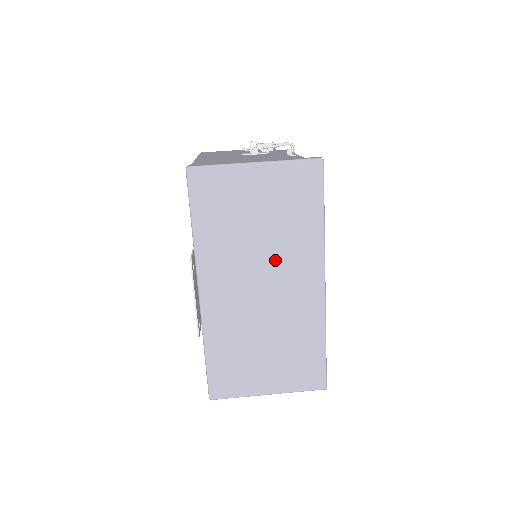
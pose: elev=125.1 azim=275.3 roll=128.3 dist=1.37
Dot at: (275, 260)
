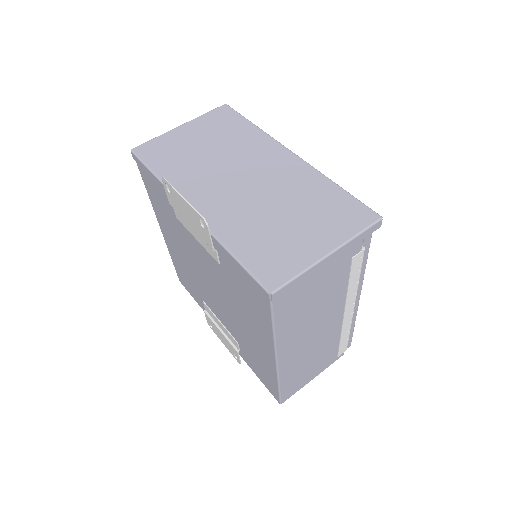
Dot at: (238, 160)
